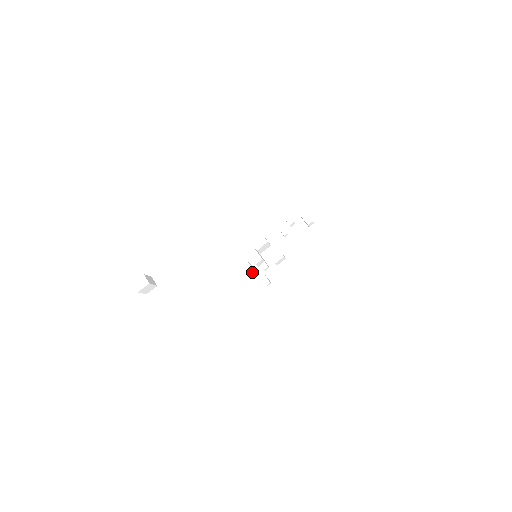
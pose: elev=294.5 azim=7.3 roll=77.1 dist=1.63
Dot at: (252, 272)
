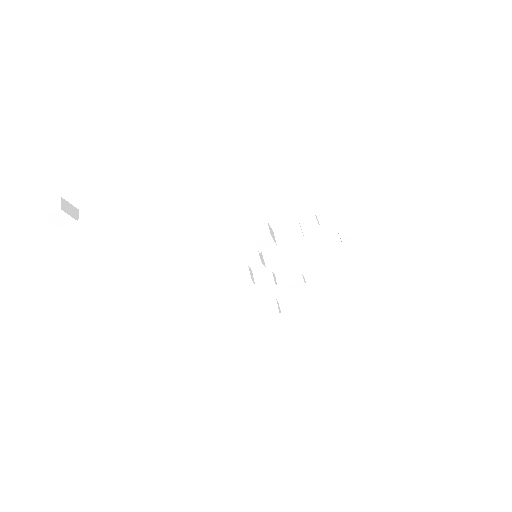
Dot at: (247, 278)
